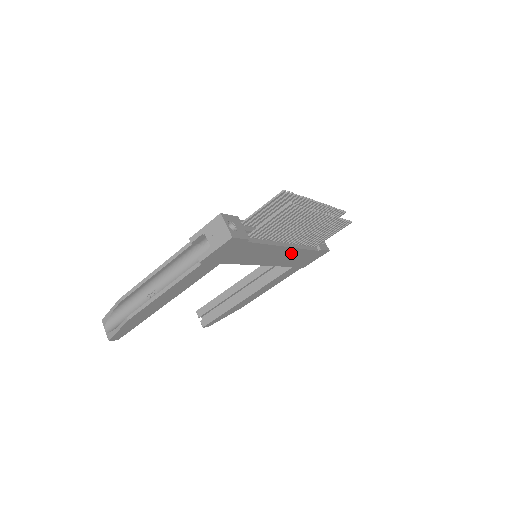
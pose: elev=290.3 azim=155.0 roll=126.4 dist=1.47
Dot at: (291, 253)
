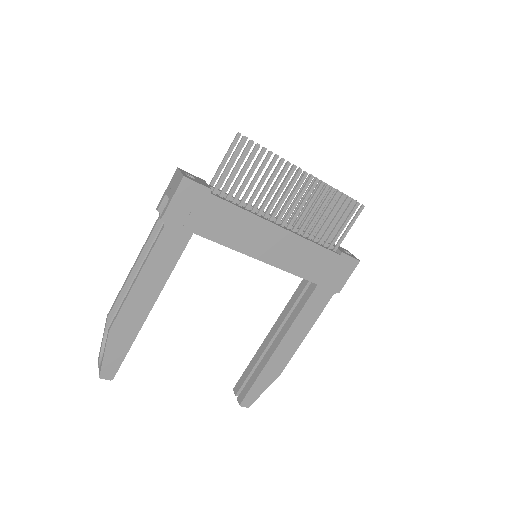
Dot at: (296, 246)
